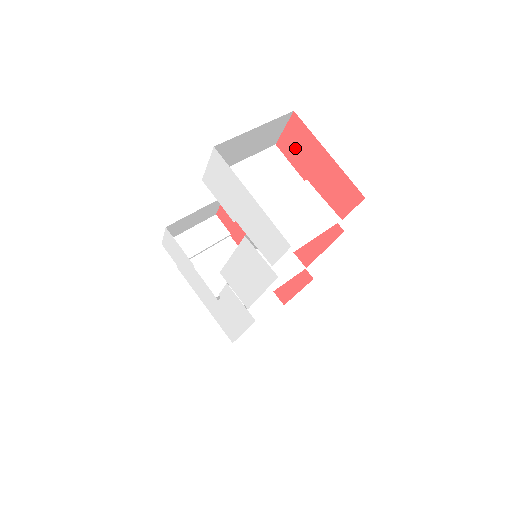
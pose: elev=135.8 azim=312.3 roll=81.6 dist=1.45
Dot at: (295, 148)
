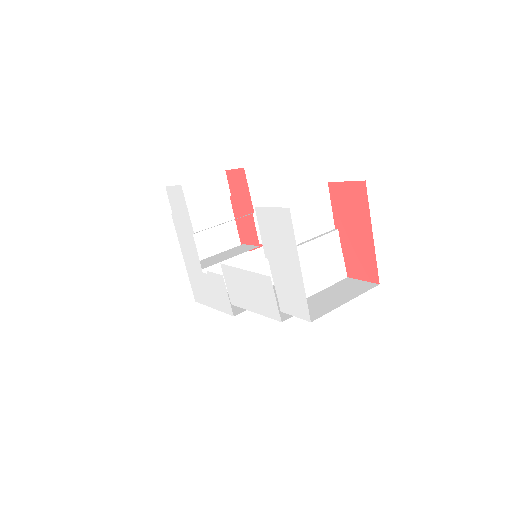
Dot at: (345, 202)
